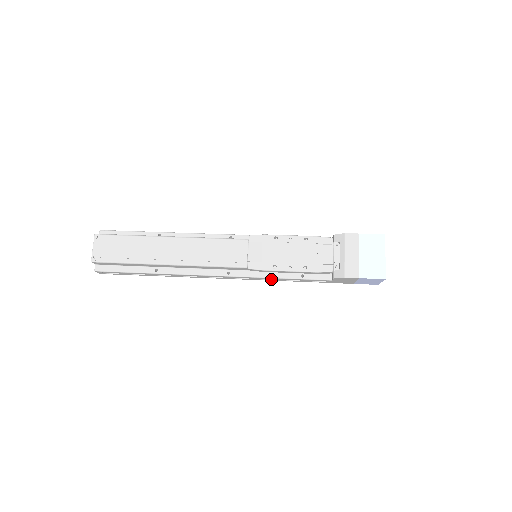
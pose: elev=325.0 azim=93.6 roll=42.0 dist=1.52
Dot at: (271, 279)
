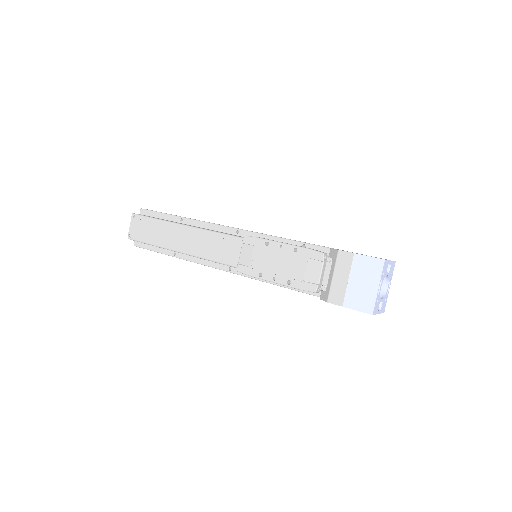
Dot at: occluded
